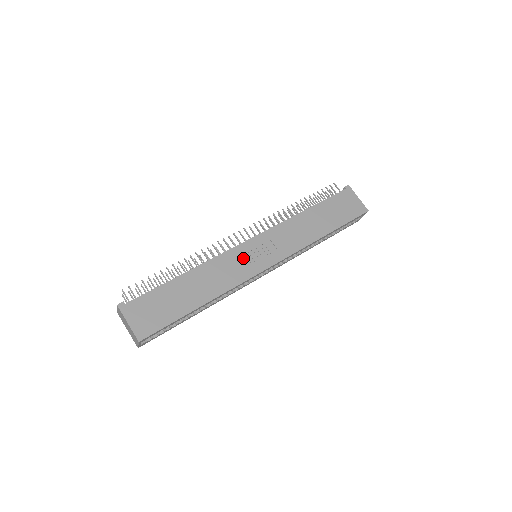
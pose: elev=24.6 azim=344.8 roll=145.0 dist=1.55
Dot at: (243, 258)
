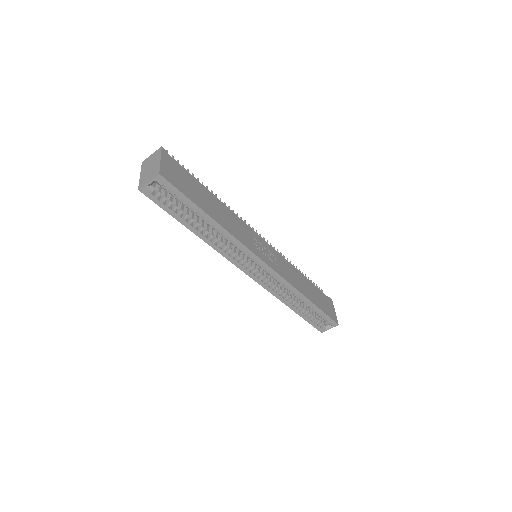
Dot at: (254, 240)
